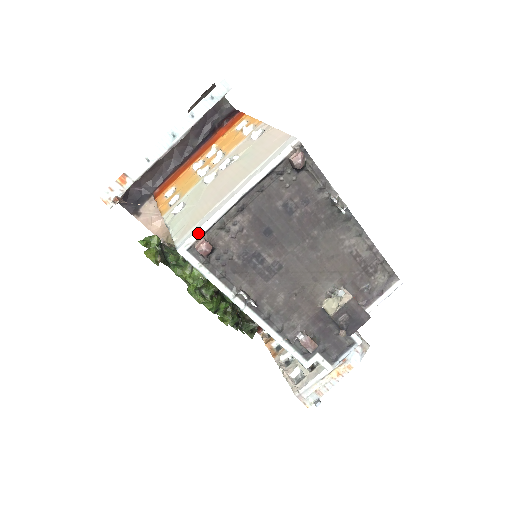
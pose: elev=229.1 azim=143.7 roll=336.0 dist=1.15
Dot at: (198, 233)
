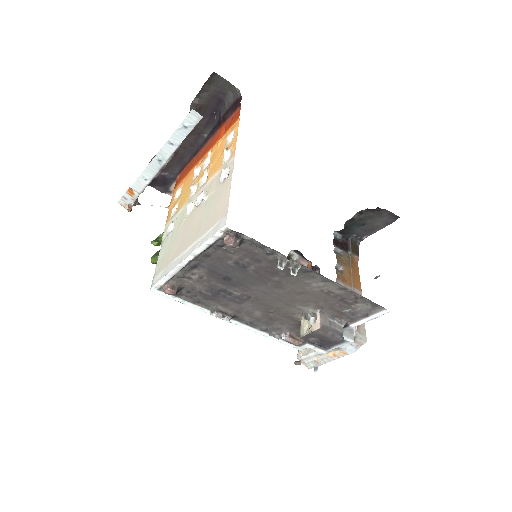
Dot at: (162, 282)
